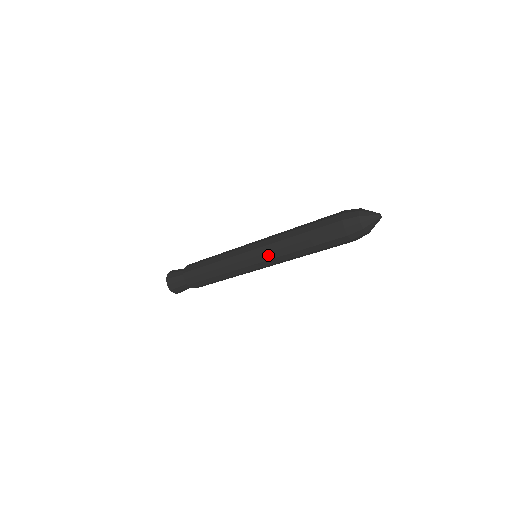
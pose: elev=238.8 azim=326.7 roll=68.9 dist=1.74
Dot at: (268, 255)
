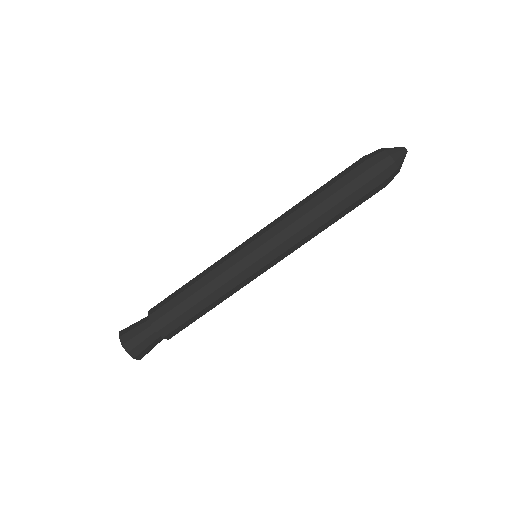
Dot at: (274, 229)
